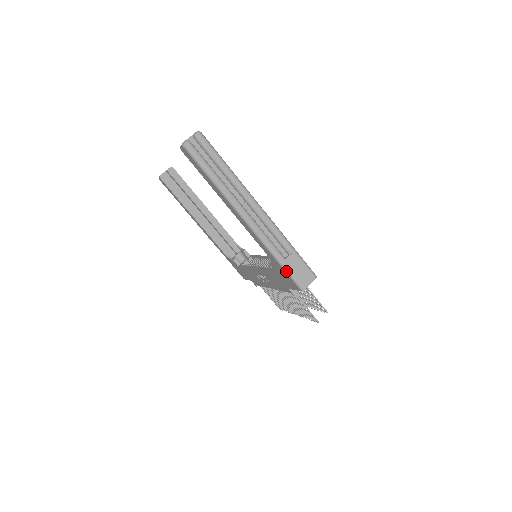
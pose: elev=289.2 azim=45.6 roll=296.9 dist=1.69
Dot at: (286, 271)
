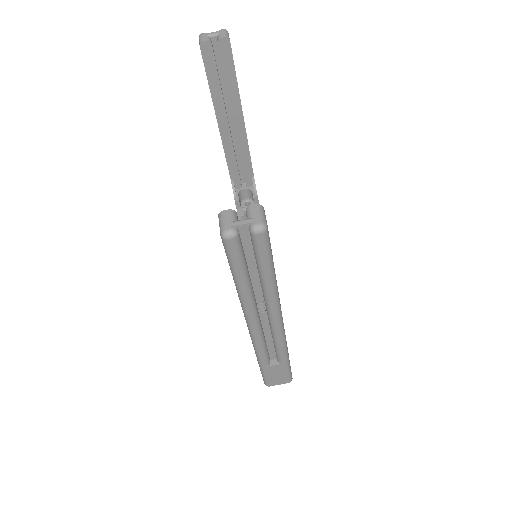
Dot at: (261, 371)
